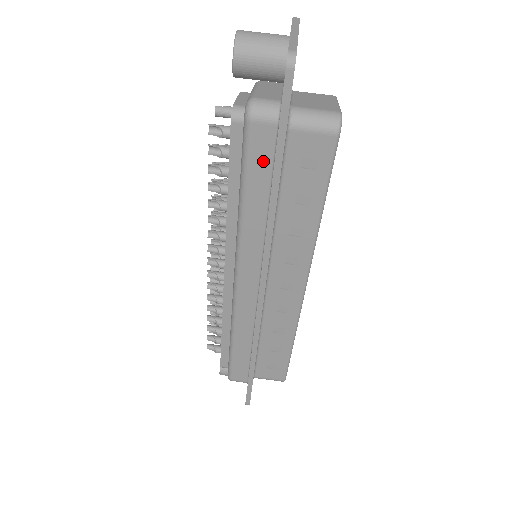
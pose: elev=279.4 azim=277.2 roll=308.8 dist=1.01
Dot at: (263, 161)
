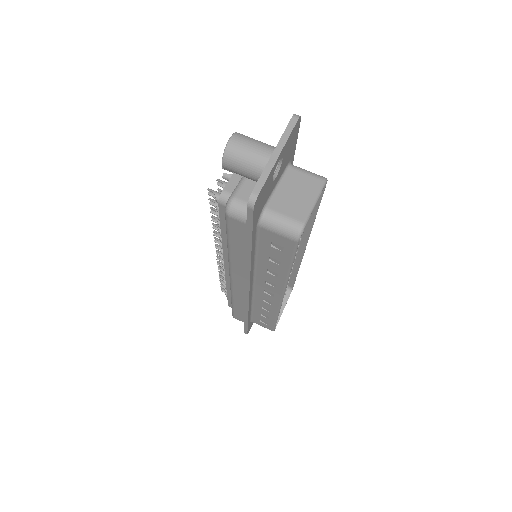
Dot at: (240, 236)
